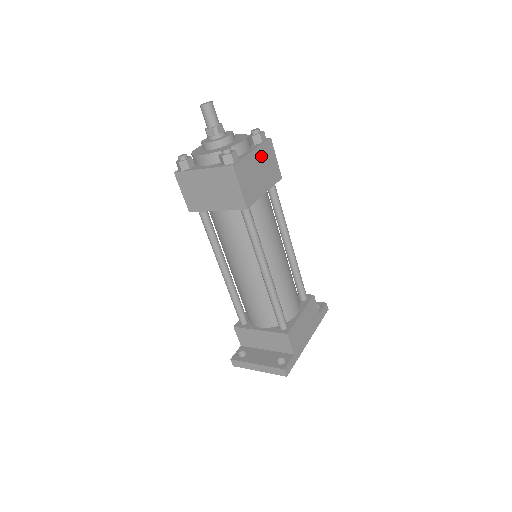
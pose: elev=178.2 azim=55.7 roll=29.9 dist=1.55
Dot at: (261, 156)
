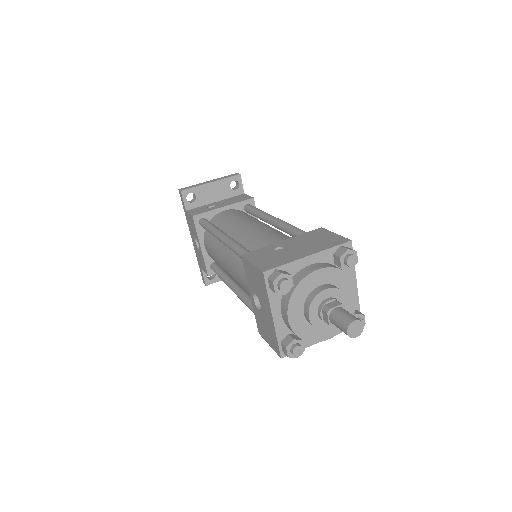
Dot at: occluded
